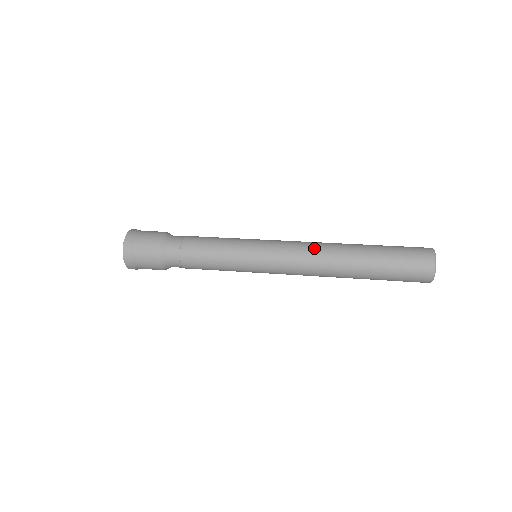
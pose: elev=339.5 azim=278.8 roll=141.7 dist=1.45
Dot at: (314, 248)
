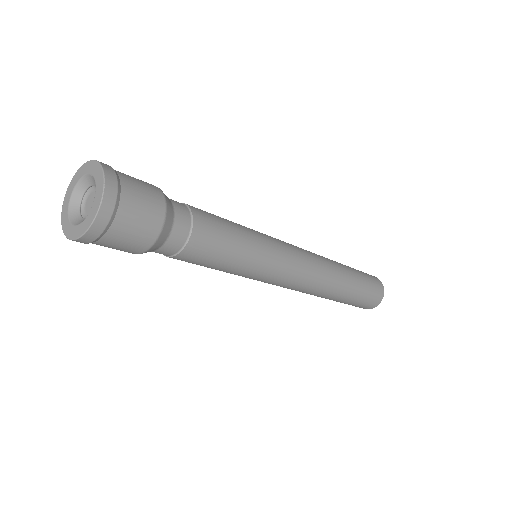
Dot at: occluded
